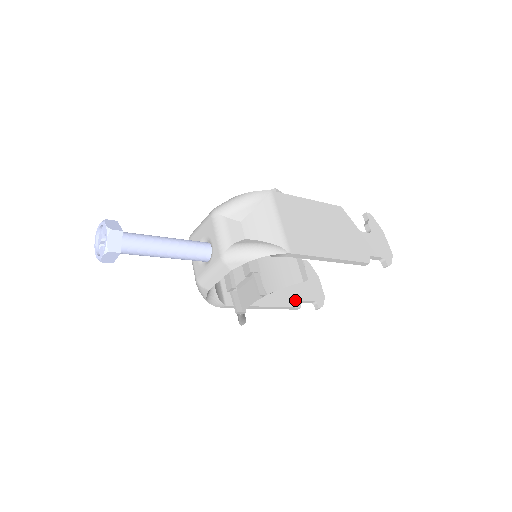
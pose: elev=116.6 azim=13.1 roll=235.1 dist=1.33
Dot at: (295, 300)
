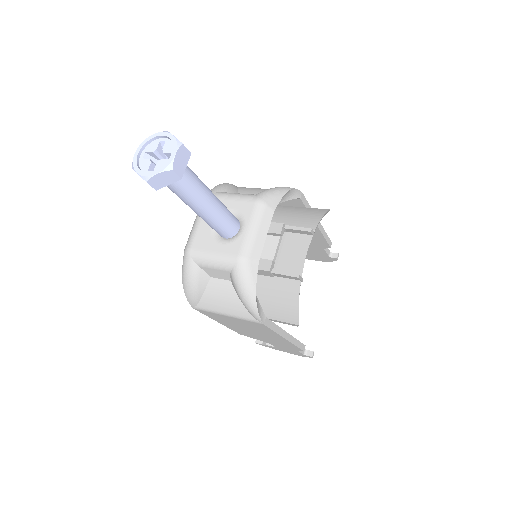
Dot at: occluded
